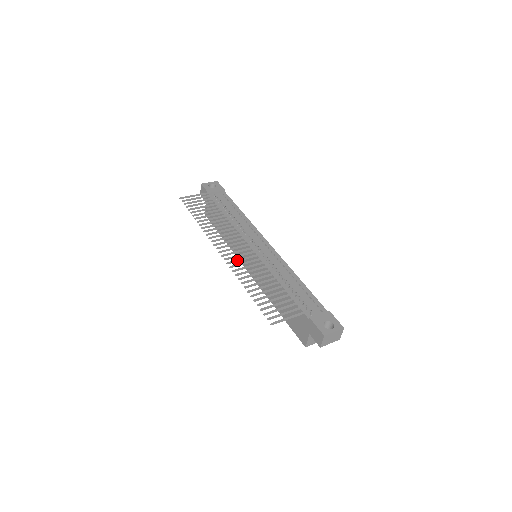
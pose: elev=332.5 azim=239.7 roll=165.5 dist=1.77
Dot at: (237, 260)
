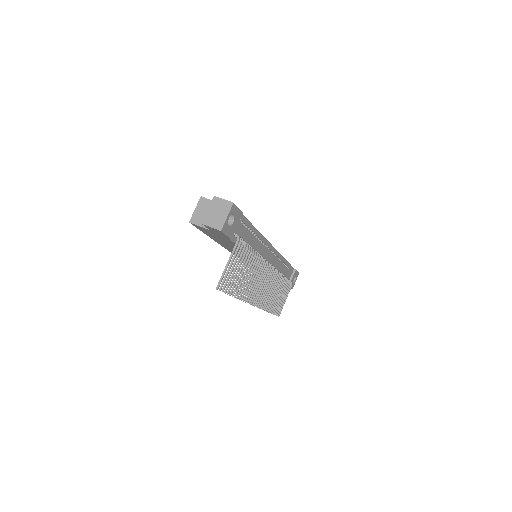
Dot at: (265, 299)
